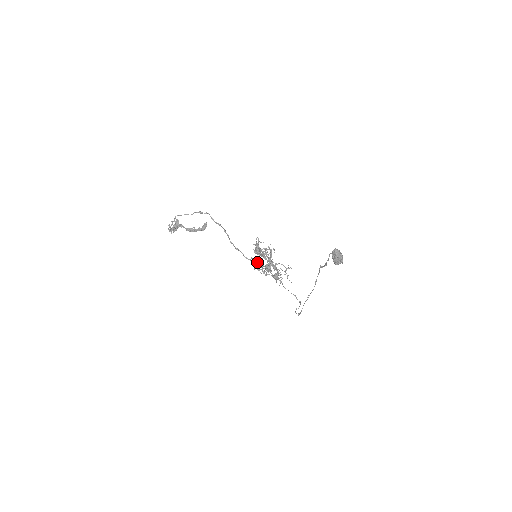
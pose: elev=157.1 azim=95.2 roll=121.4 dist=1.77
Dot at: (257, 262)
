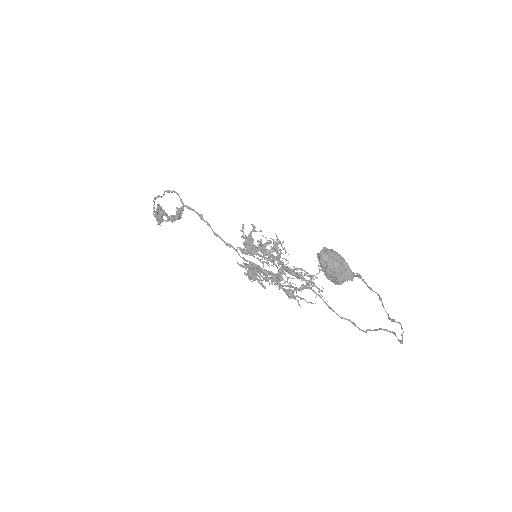
Dot at: (248, 269)
